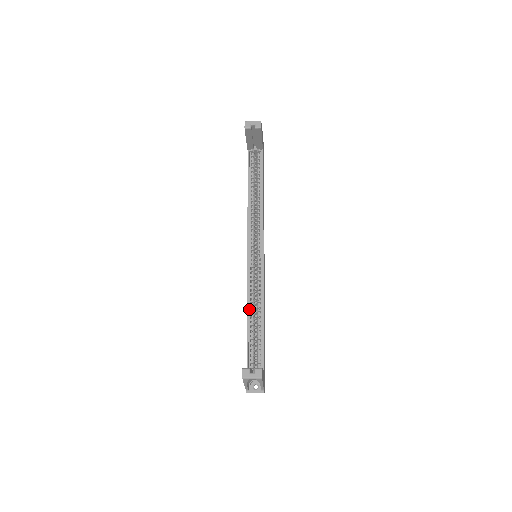
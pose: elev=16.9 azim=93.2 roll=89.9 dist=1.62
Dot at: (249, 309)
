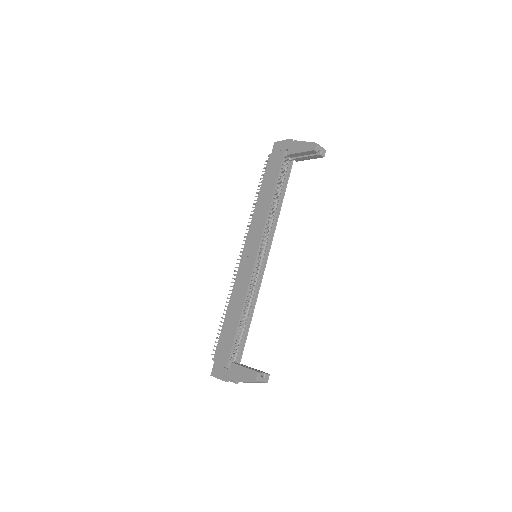
Dot at: (244, 306)
